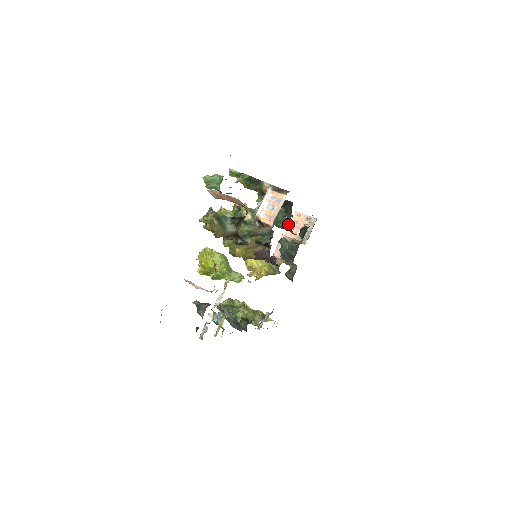
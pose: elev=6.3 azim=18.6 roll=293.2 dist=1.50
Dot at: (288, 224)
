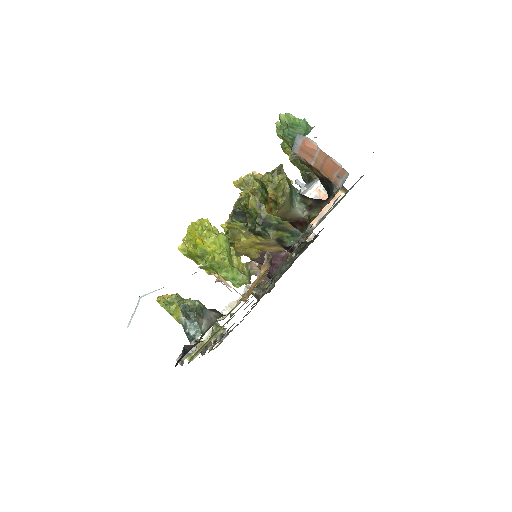
Dot at: occluded
